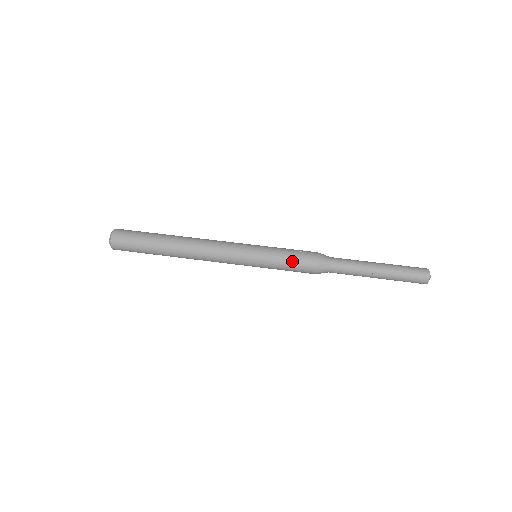
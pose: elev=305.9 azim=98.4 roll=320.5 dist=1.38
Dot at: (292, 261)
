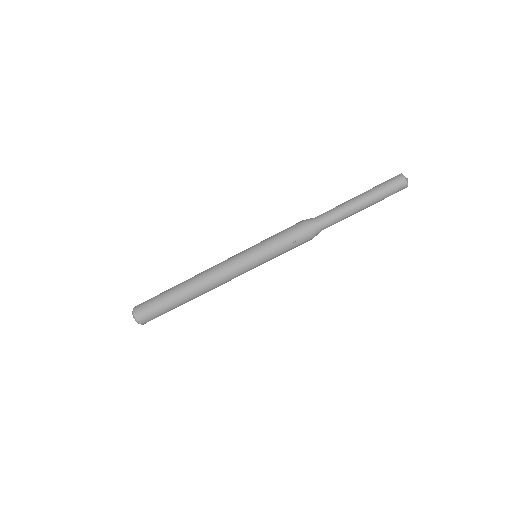
Dot at: occluded
